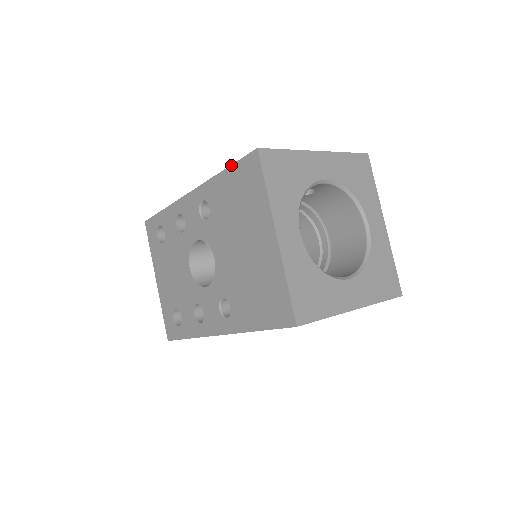
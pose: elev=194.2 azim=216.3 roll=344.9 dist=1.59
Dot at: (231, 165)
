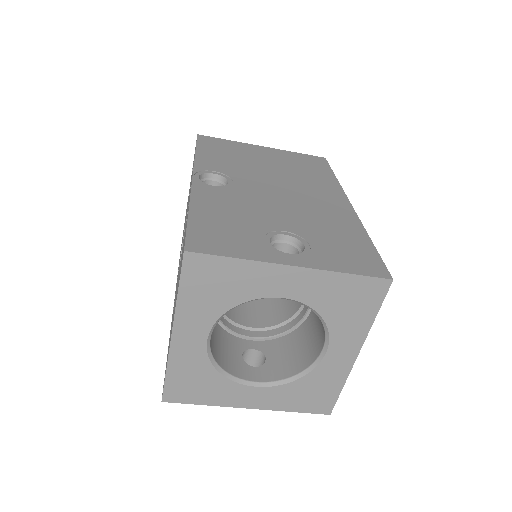
Dot at: (187, 222)
